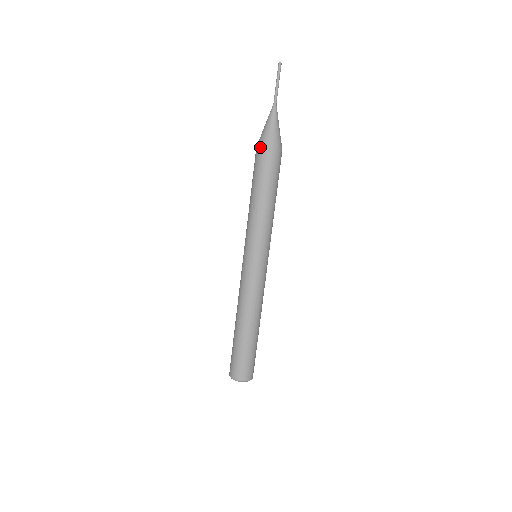
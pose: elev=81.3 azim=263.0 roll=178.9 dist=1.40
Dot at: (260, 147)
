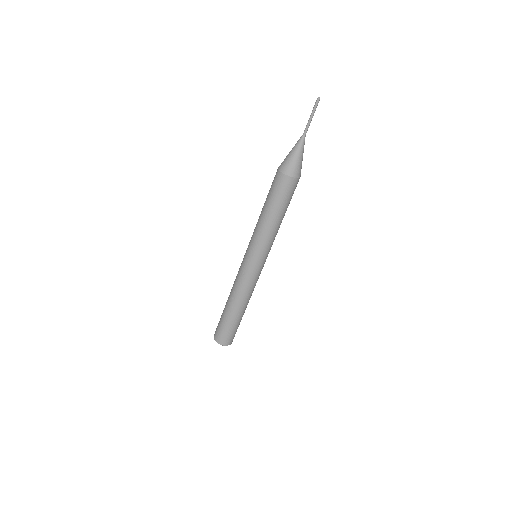
Dot at: (283, 174)
